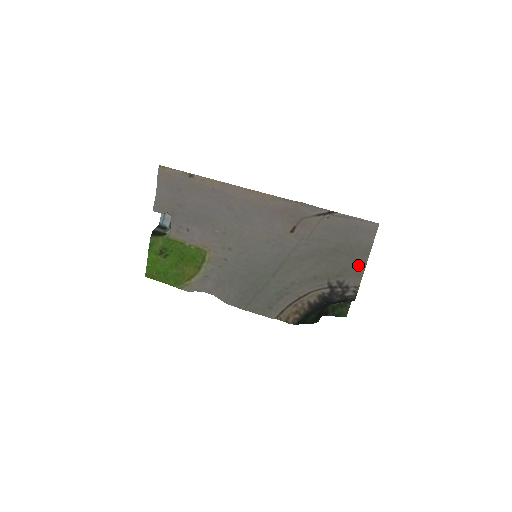
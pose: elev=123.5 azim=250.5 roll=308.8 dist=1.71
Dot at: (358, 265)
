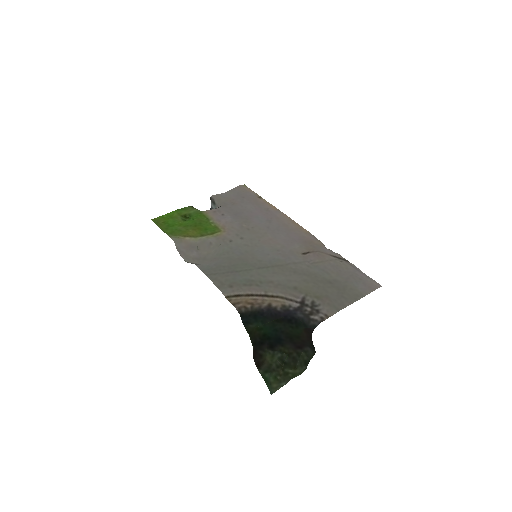
Dot at: (342, 301)
